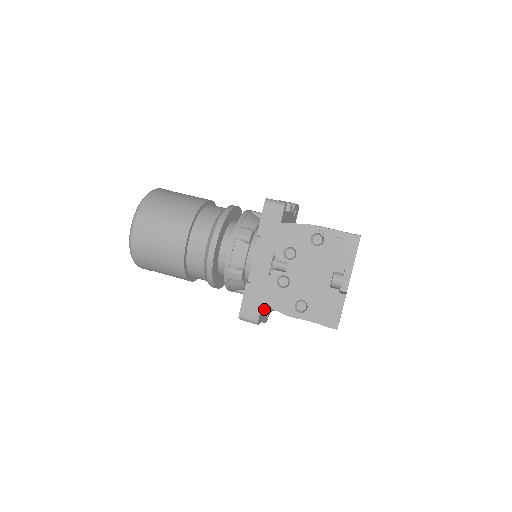
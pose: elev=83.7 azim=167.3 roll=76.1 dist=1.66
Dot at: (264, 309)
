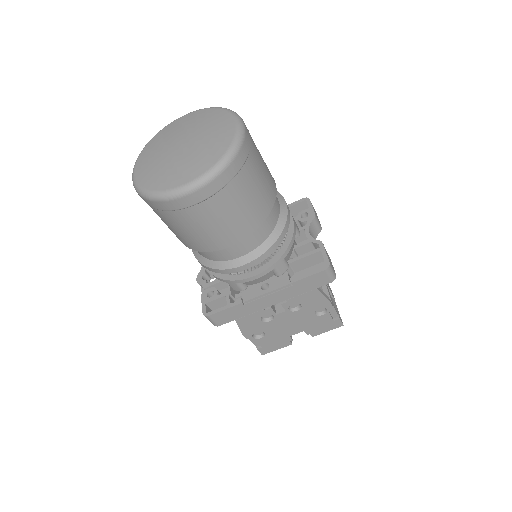
Dot at: occluded
